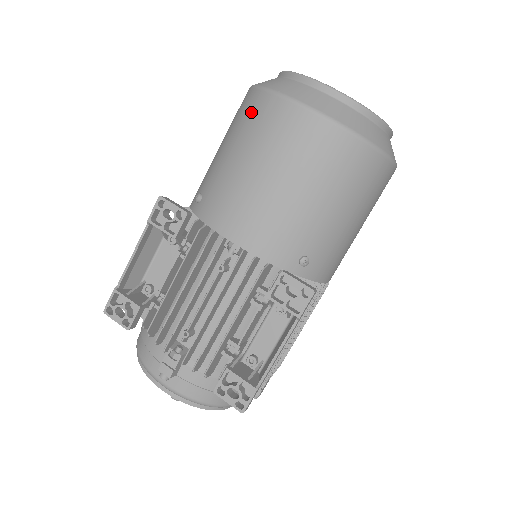
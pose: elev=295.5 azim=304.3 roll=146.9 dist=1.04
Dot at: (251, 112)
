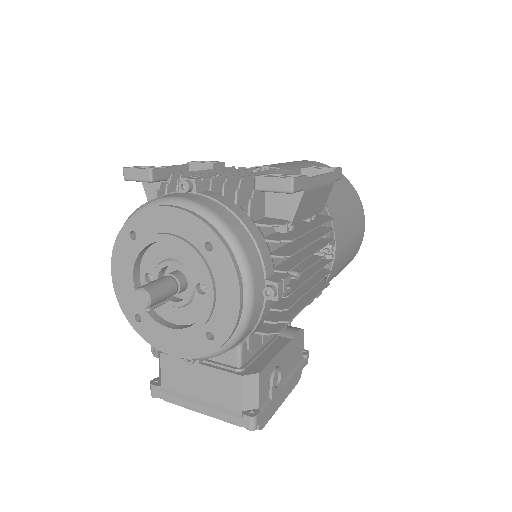
Dot at: occluded
